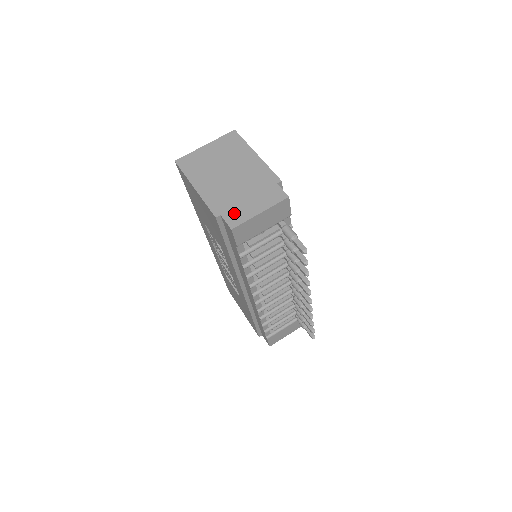
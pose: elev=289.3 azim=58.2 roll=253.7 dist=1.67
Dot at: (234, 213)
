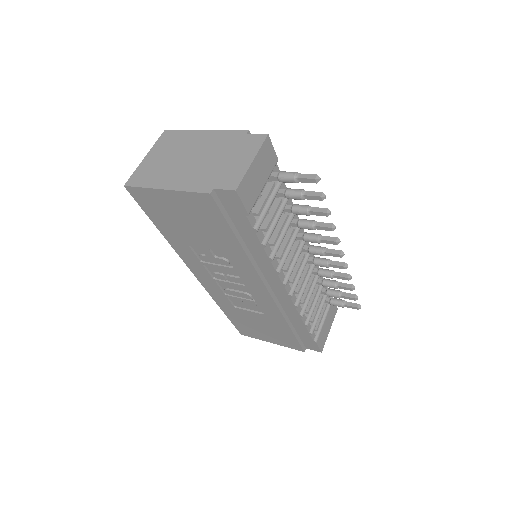
Dot at: (226, 178)
